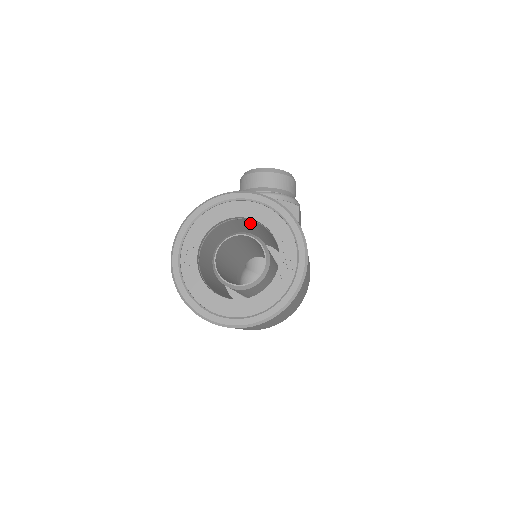
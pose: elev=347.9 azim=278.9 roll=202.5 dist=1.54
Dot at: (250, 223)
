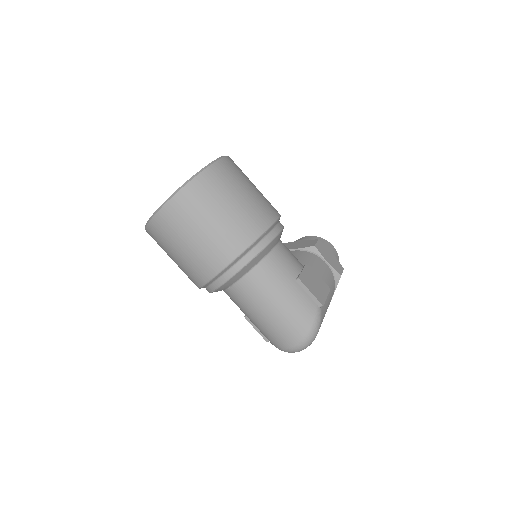
Dot at: occluded
